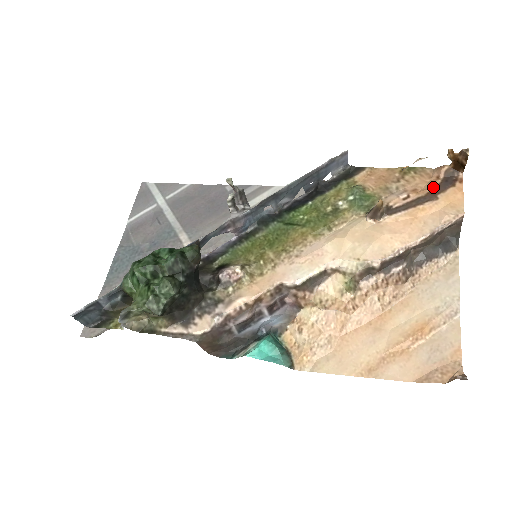
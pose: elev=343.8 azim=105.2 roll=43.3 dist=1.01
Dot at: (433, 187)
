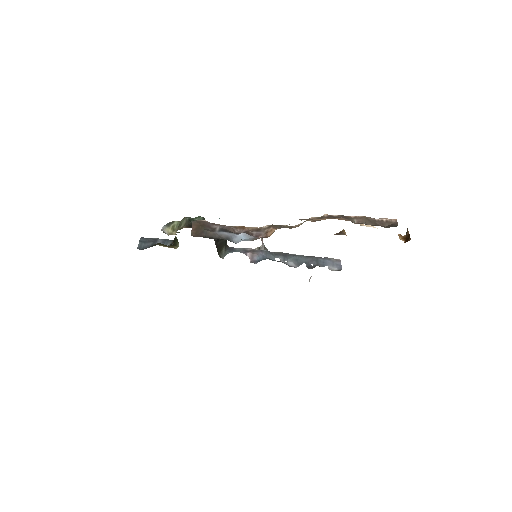
Dot at: occluded
